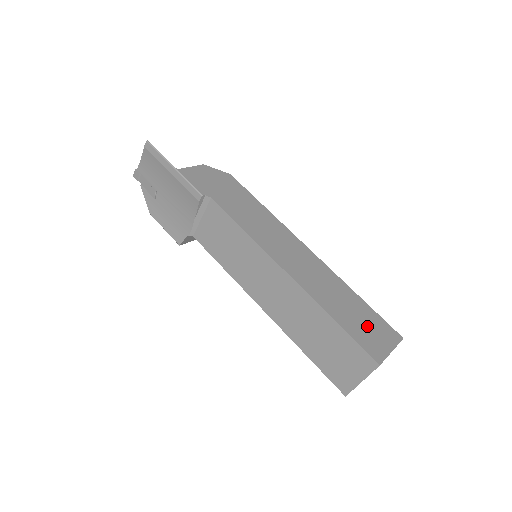
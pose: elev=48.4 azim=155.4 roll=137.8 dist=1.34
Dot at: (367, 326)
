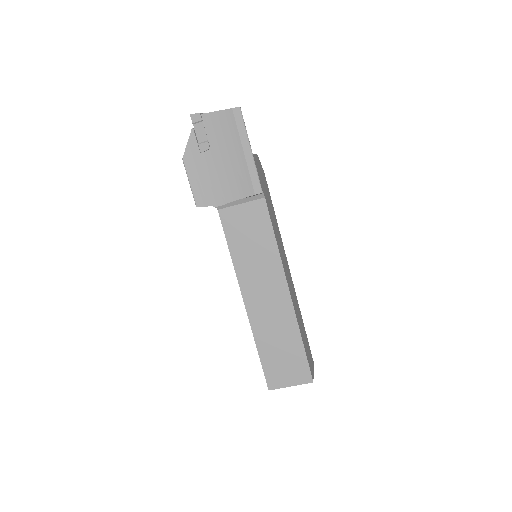
Dot at: occluded
